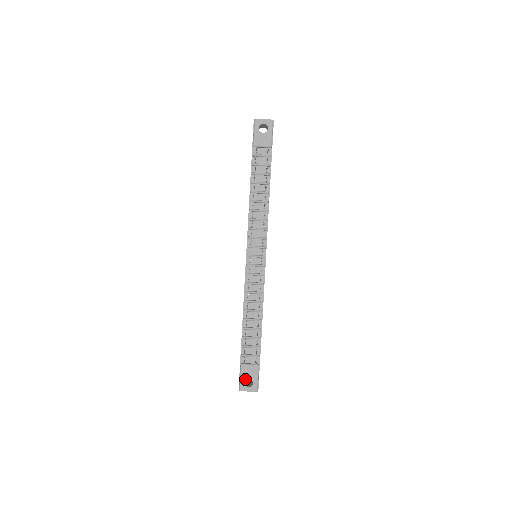
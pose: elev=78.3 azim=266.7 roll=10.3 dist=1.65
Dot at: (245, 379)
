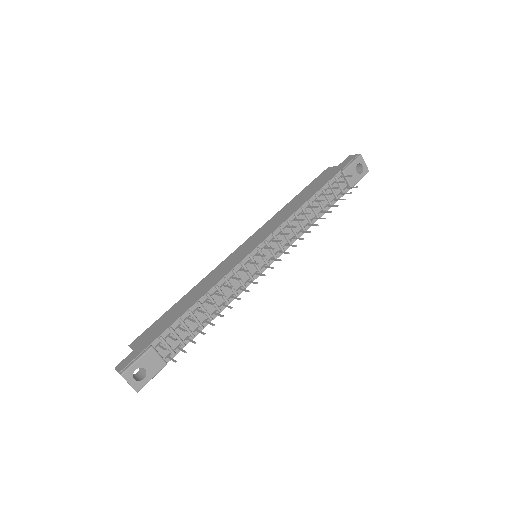
Dot at: (140, 367)
